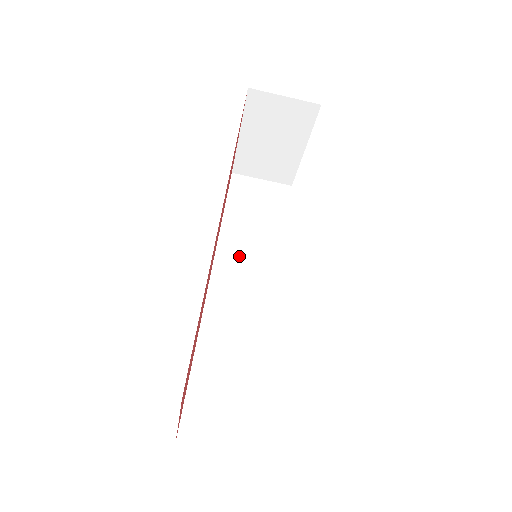
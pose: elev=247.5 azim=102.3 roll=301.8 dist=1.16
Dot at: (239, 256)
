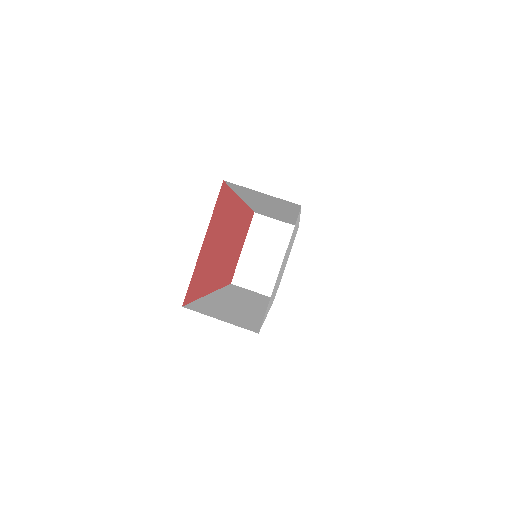
Dot at: (236, 296)
